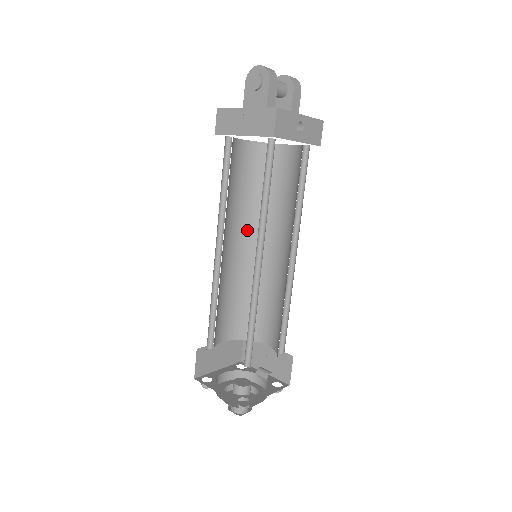
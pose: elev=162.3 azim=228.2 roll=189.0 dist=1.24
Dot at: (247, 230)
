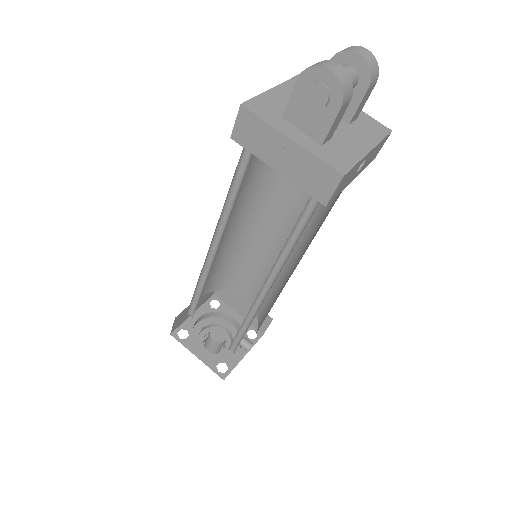
Dot at: (246, 209)
